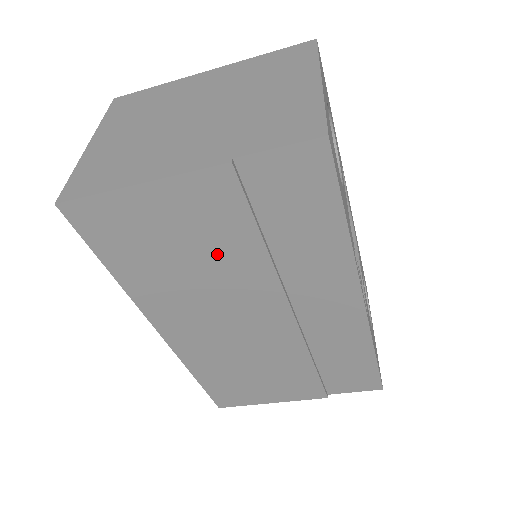
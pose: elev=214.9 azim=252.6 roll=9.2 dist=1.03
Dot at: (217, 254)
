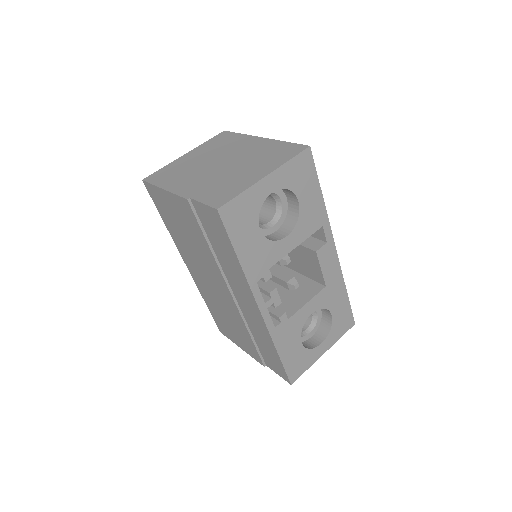
Dot at: (195, 240)
